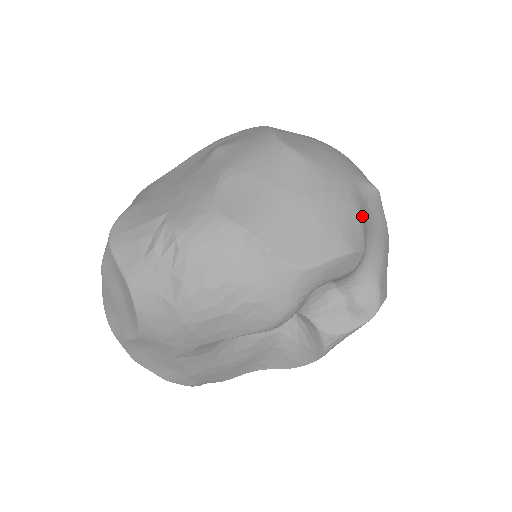
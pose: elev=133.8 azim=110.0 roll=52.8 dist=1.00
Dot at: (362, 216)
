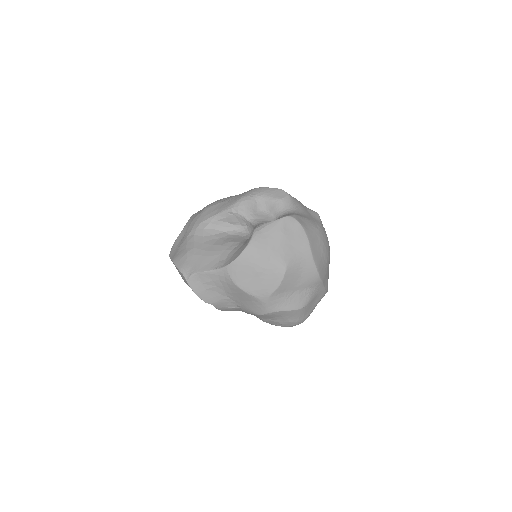
Dot at: (299, 201)
